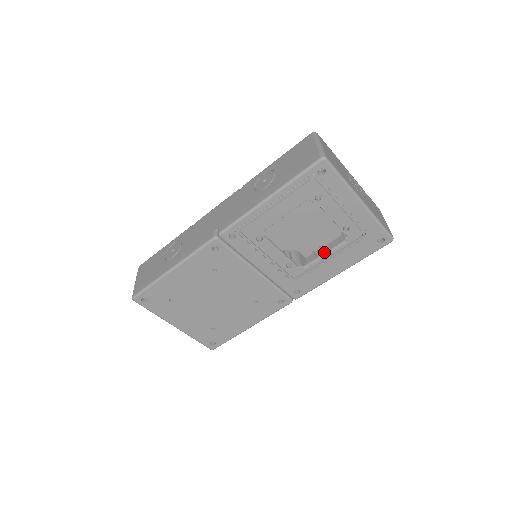
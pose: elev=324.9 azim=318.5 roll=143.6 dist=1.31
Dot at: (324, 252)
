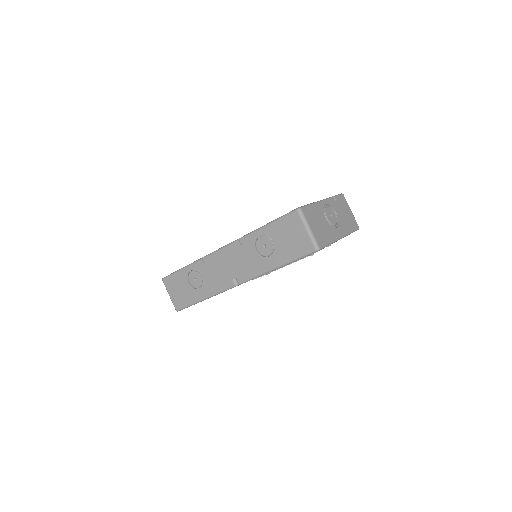
Dot at: occluded
